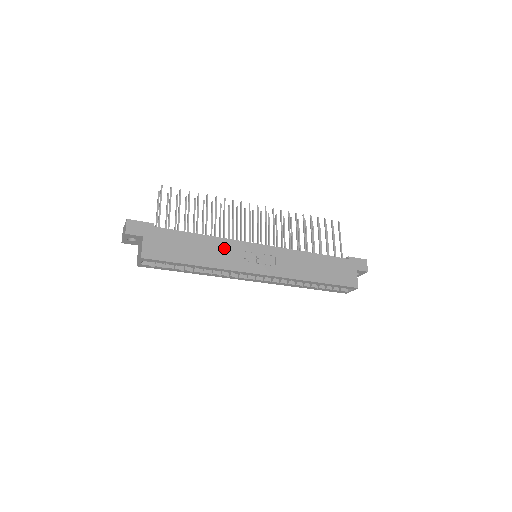
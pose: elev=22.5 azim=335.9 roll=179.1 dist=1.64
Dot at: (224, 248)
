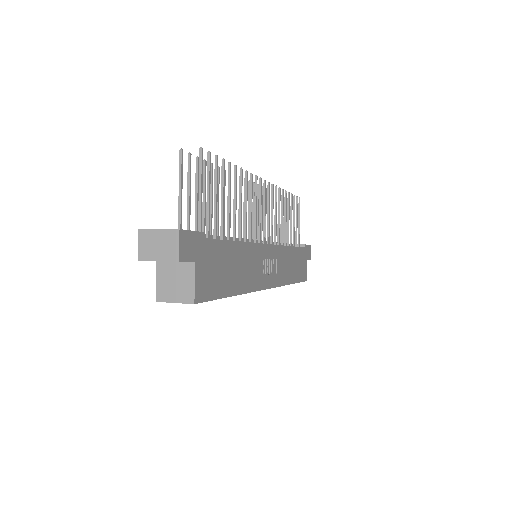
Dot at: (251, 259)
